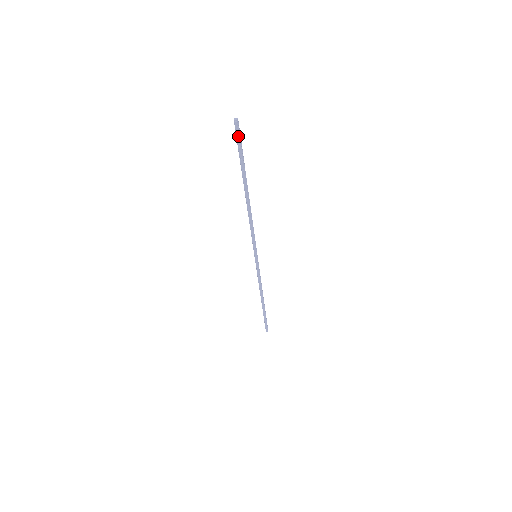
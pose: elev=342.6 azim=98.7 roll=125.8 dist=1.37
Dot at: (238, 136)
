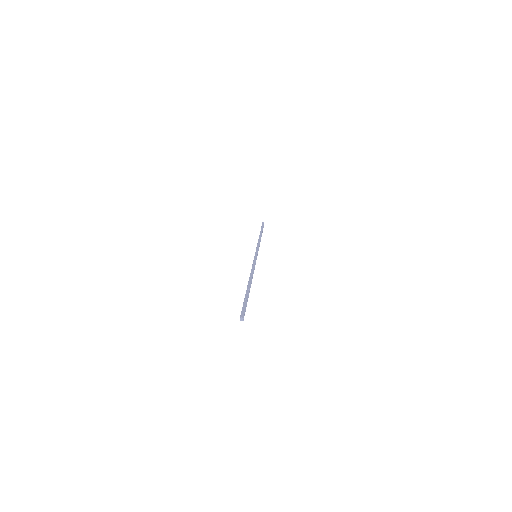
Dot at: (243, 313)
